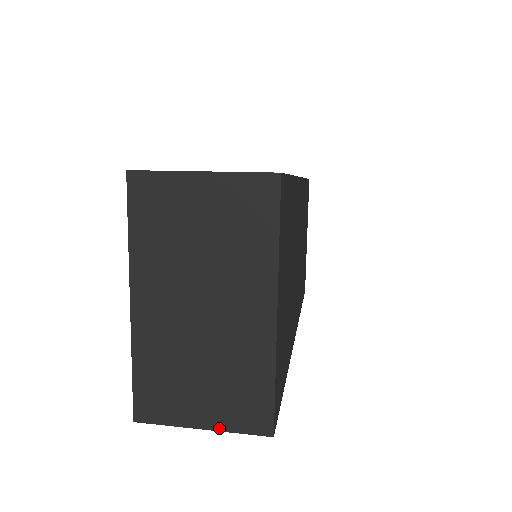
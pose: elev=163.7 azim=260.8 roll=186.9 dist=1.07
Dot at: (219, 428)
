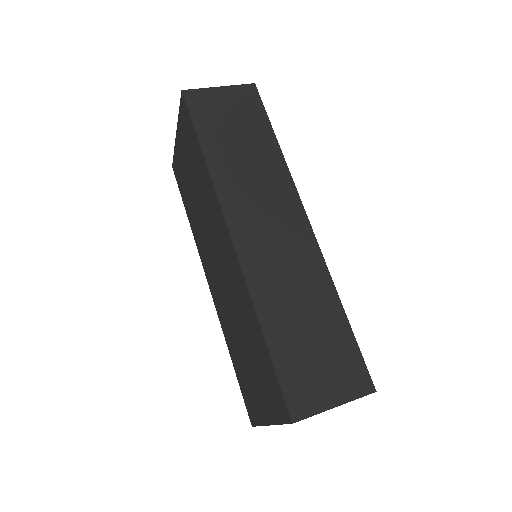
Dot at: occluded
